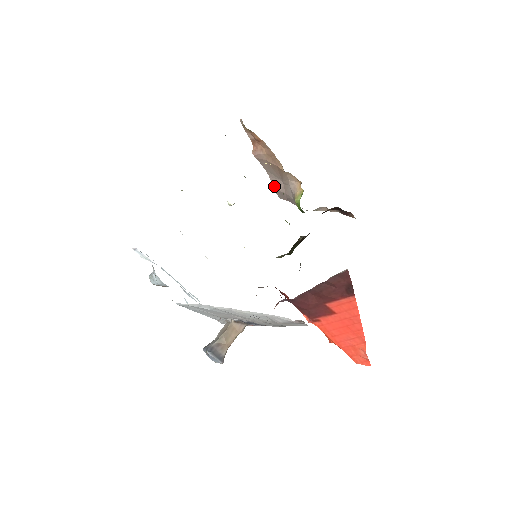
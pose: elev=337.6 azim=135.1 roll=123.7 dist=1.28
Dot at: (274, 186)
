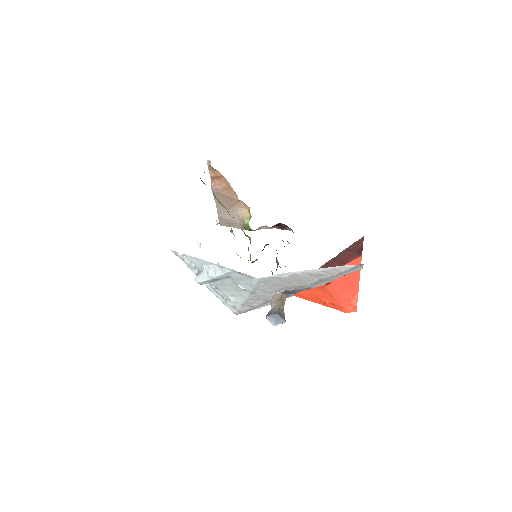
Dot at: (219, 215)
